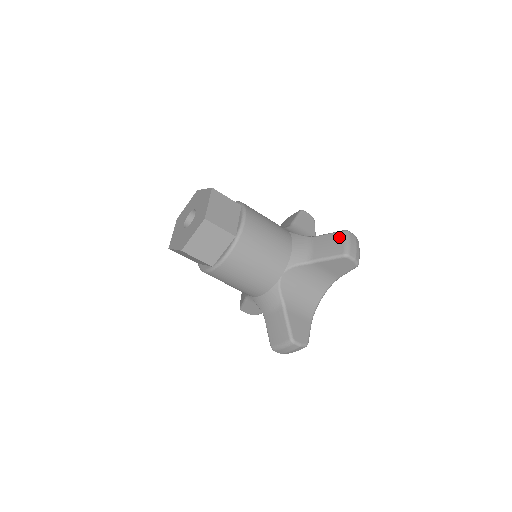
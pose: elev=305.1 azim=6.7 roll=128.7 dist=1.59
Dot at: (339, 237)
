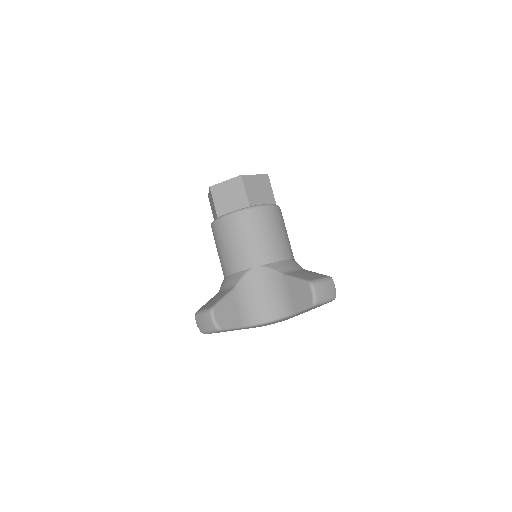
Dot at: (321, 275)
